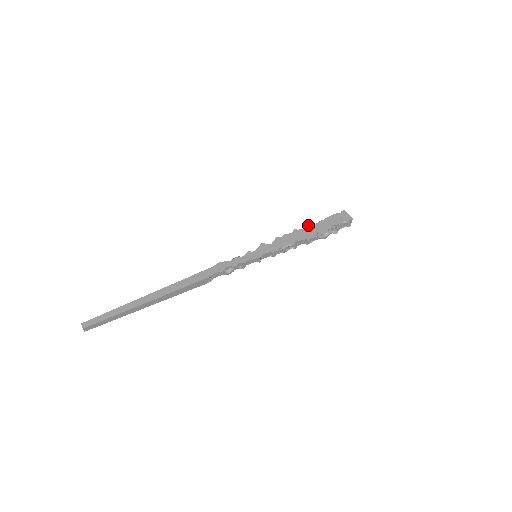
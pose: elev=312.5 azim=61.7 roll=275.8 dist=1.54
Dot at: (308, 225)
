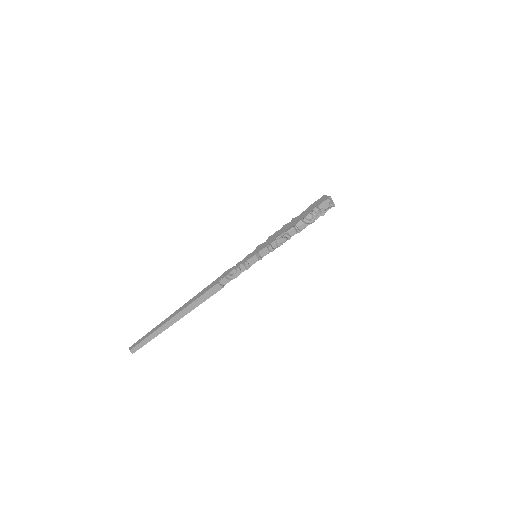
Dot at: (294, 218)
